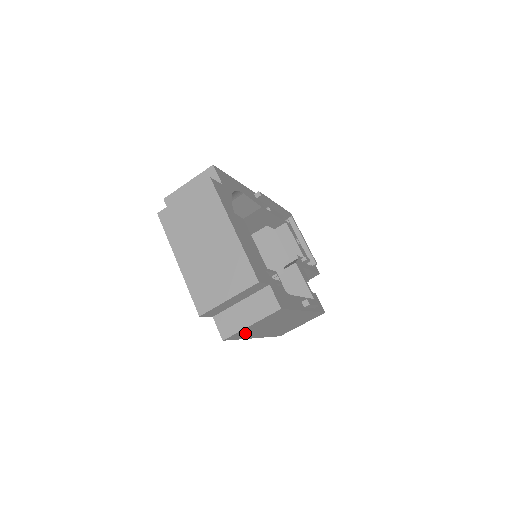
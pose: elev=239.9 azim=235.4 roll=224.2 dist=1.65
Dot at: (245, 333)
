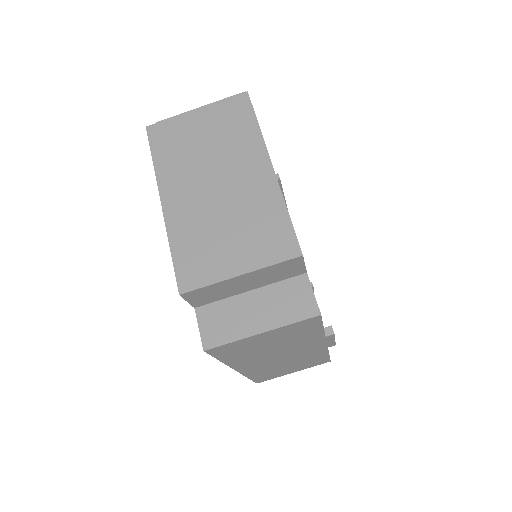
Dot at: (238, 350)
